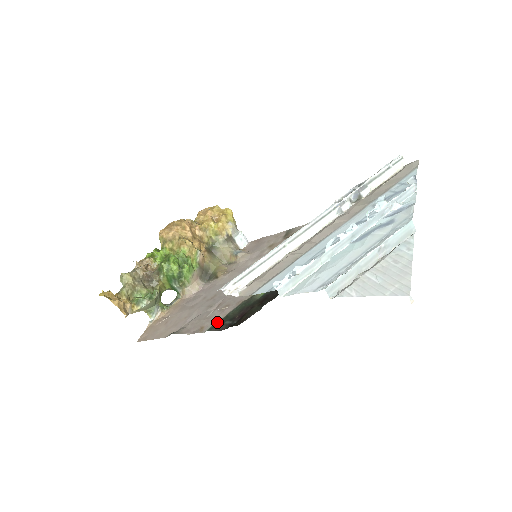
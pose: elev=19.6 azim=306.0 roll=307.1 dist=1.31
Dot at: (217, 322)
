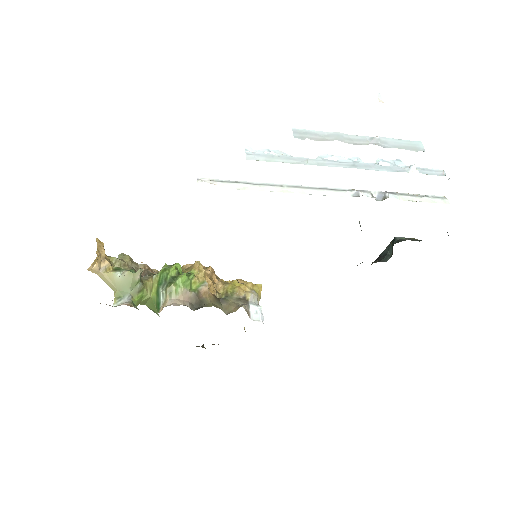
Dot at: occluded
